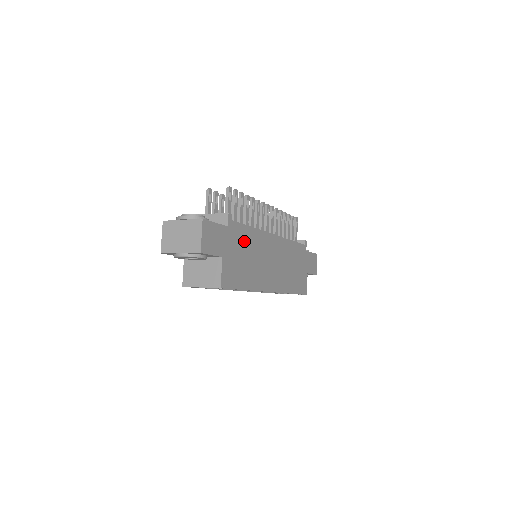
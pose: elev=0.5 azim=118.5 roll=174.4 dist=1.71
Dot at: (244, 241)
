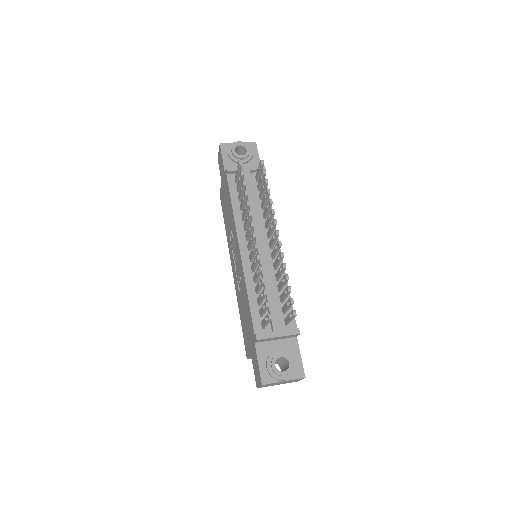
Dot at: occluded
